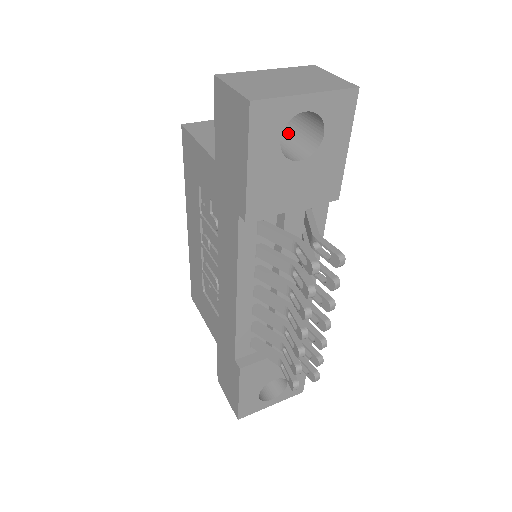
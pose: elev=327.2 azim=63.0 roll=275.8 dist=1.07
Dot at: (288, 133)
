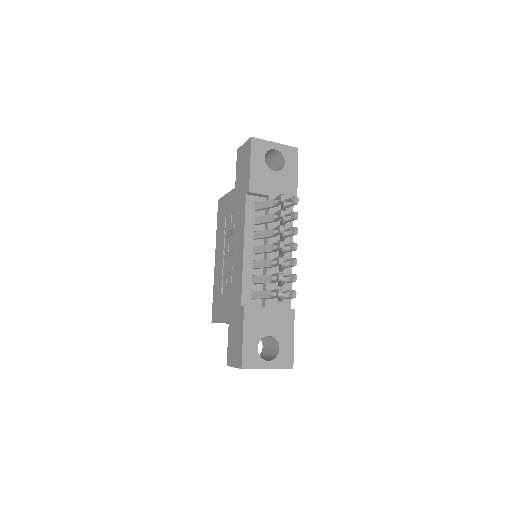
Dot at: occluded
